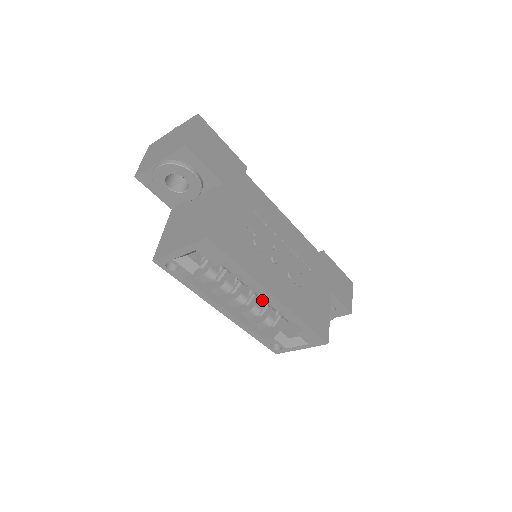
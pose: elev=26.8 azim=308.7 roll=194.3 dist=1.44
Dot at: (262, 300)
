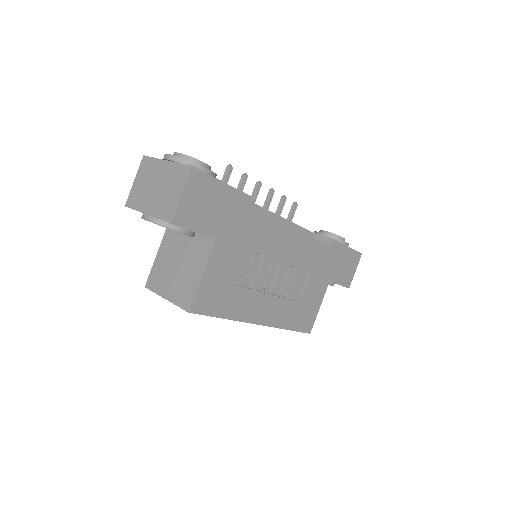
Dot at: occluded
